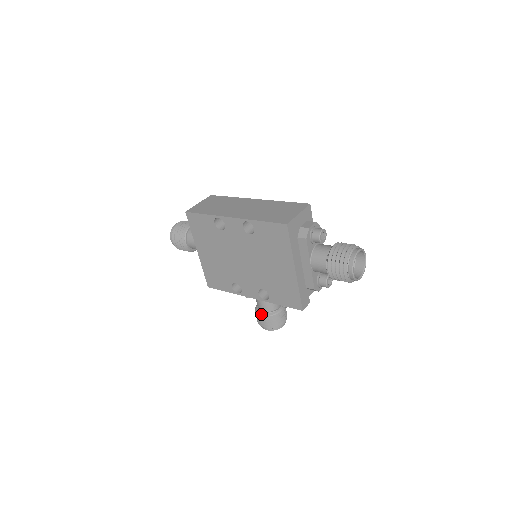
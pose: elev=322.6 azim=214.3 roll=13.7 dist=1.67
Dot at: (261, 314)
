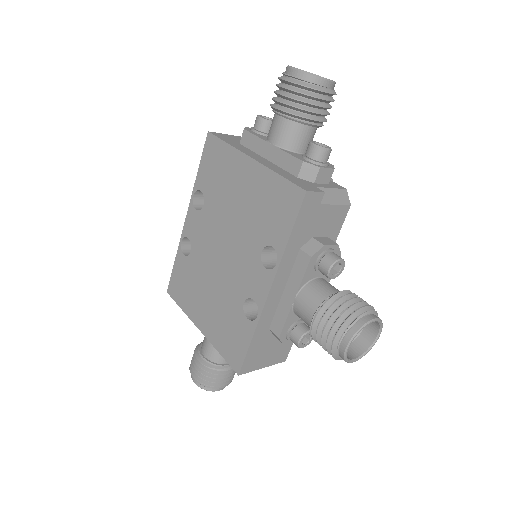
Dot at: (313, 320)
